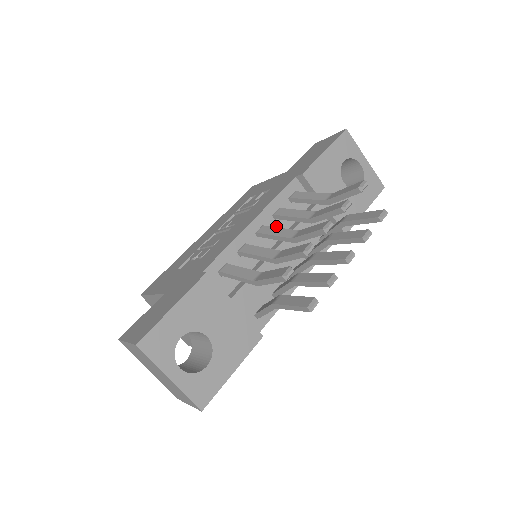
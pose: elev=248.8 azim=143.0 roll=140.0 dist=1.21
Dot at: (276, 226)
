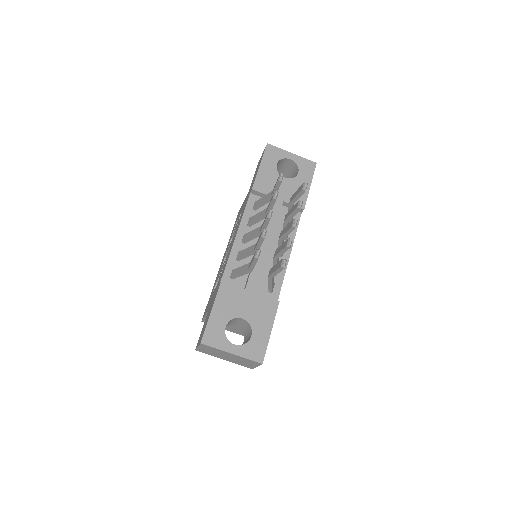
Dot at: occluded
